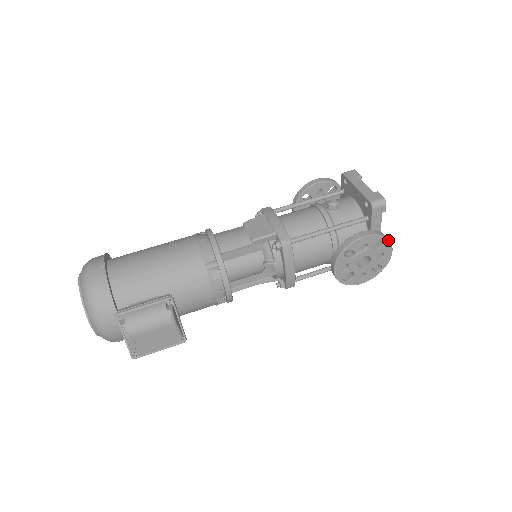
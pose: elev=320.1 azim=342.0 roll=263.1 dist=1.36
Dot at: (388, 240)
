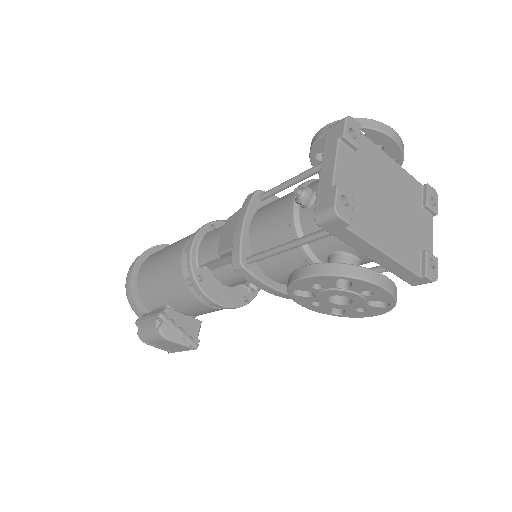
Dot at: (355, 279)
